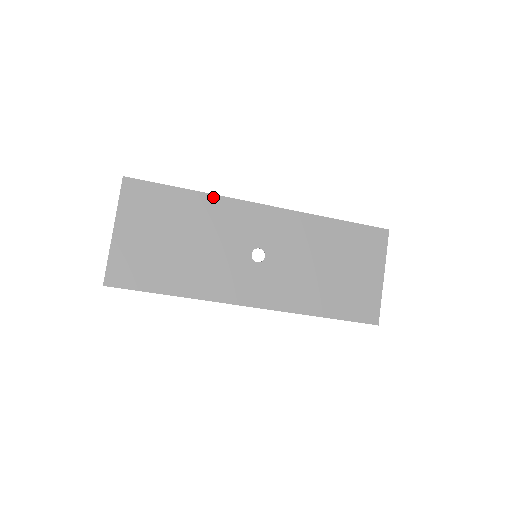
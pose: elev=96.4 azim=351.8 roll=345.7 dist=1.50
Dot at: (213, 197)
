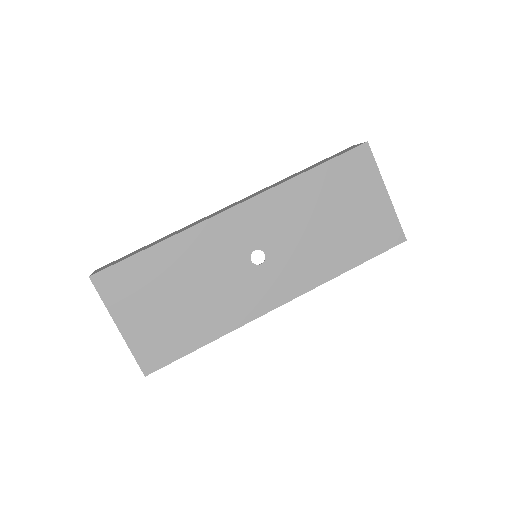
Dot at: (181, 235)
